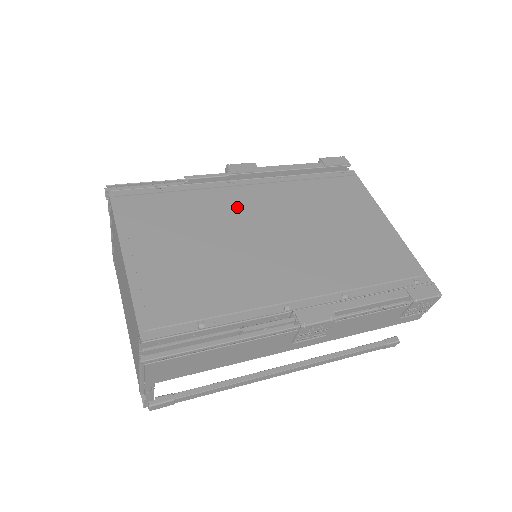
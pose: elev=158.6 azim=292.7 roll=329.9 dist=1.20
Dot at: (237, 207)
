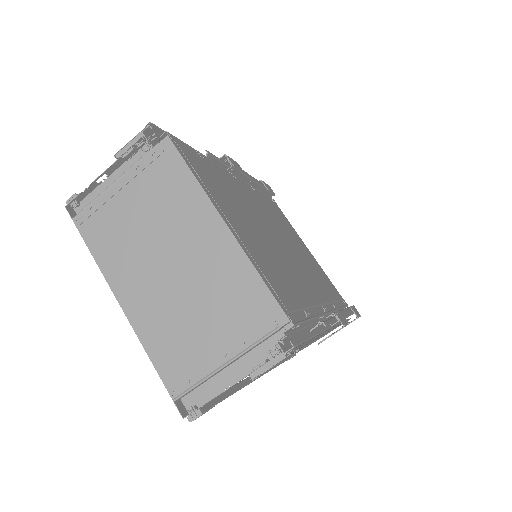
Dot at: (249, 202)
